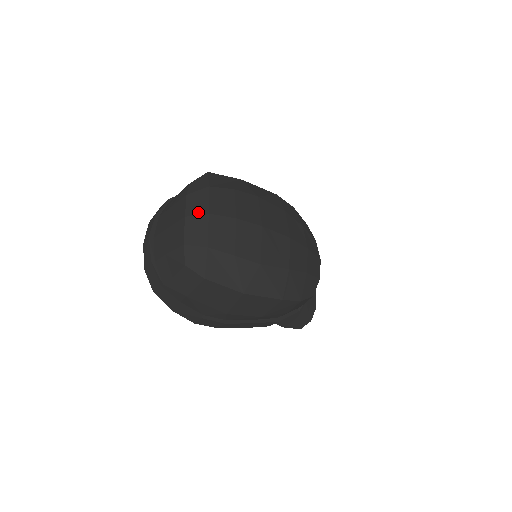
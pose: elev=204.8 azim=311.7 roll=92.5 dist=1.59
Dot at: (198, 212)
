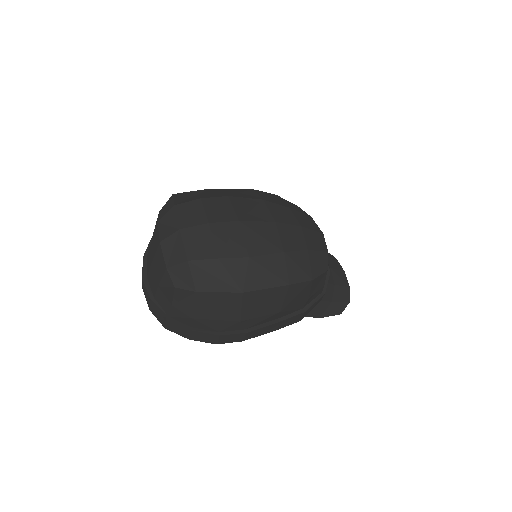
Dot at: (170, 232)
